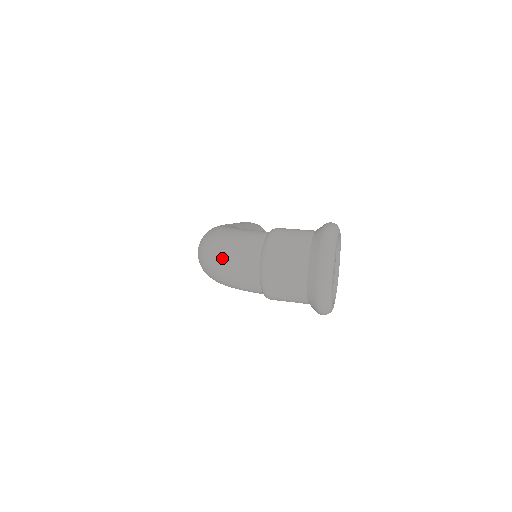
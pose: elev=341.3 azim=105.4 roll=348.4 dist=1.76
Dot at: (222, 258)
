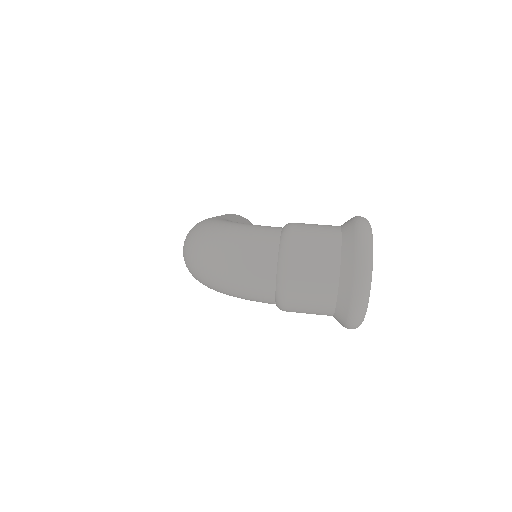
Dot at: (224, 260)
